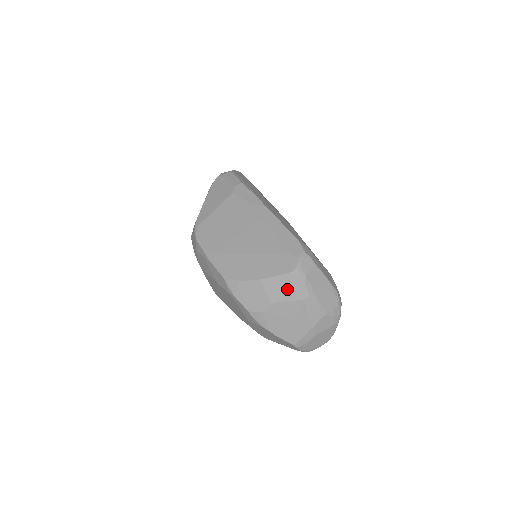
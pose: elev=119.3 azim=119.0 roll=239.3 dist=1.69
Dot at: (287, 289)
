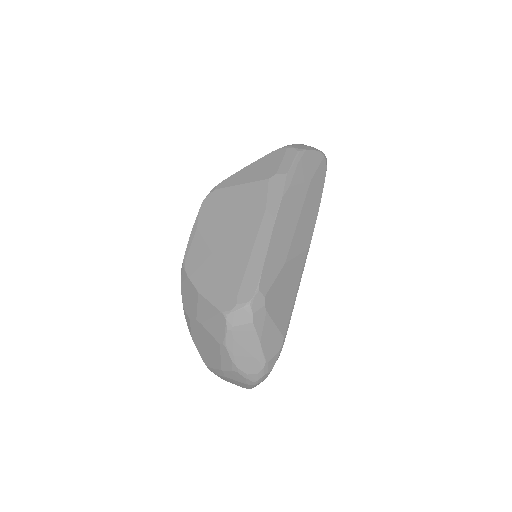
Dot at: (212, 322)
